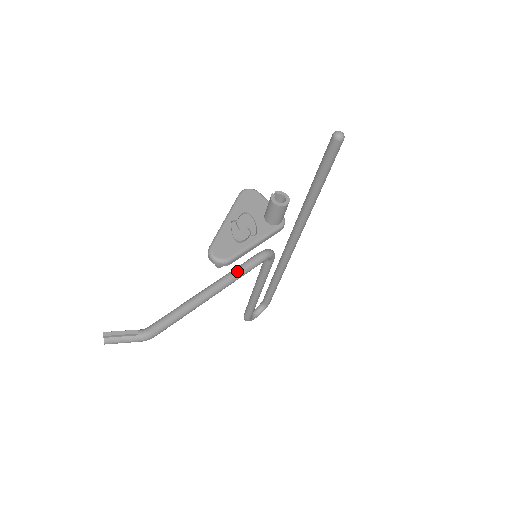
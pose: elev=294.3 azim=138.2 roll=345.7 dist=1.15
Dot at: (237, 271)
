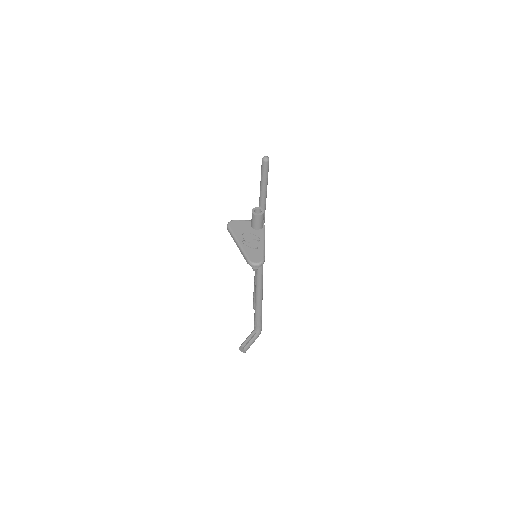
Dot at: (260, 268)
